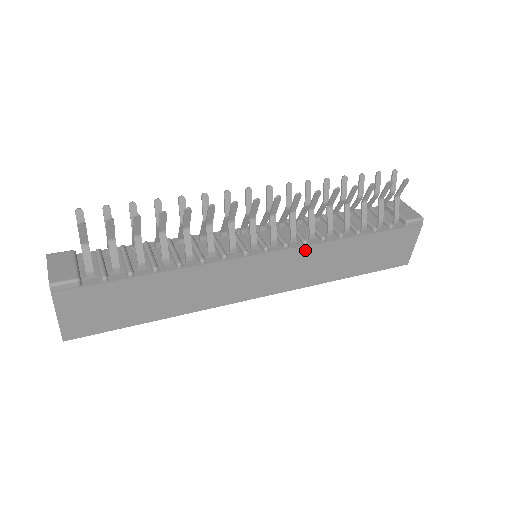
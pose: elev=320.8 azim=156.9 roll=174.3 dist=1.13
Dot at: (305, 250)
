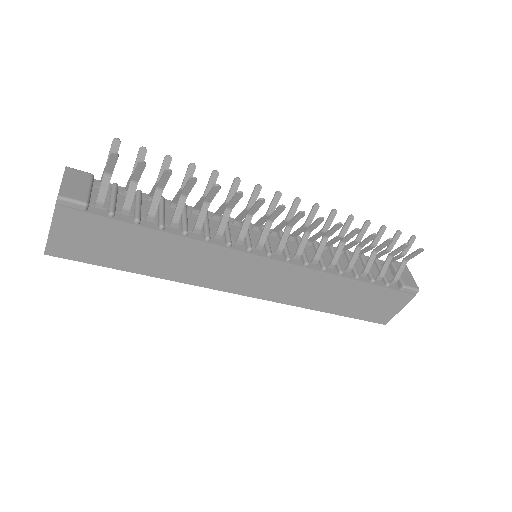
Dot at: (303, 271)
